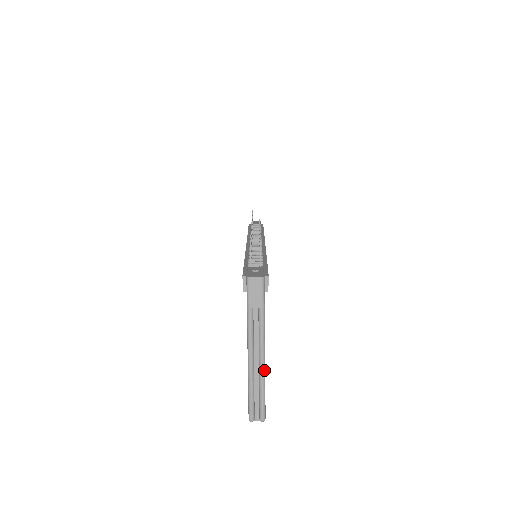
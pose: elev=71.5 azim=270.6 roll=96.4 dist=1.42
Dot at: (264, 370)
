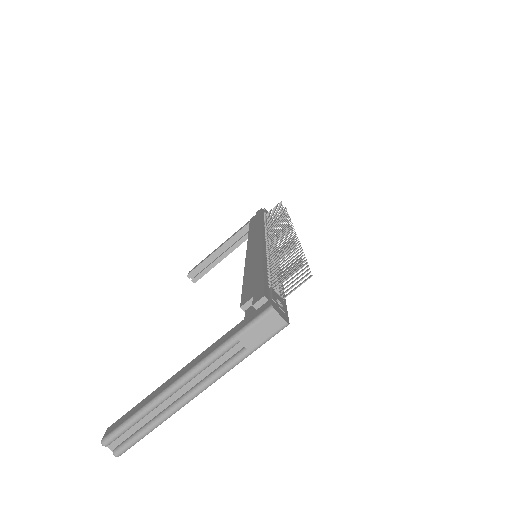
Dot at: occluded
